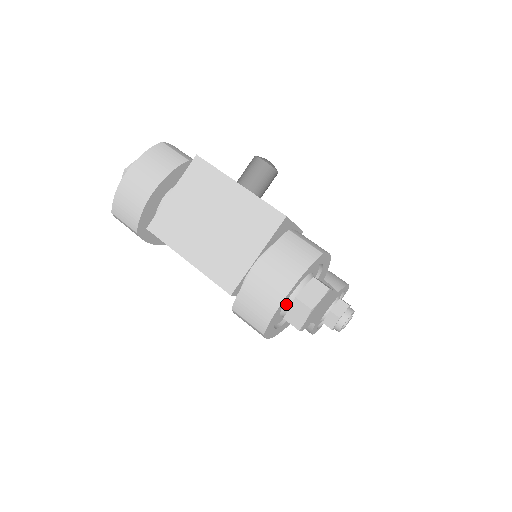
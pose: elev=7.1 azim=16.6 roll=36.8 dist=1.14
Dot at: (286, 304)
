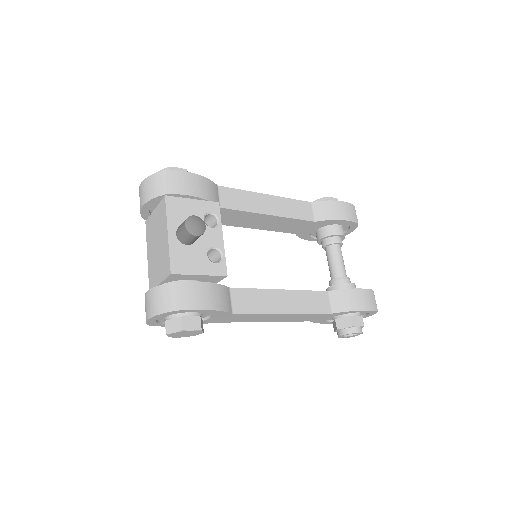
Dot at: (166, 319)
